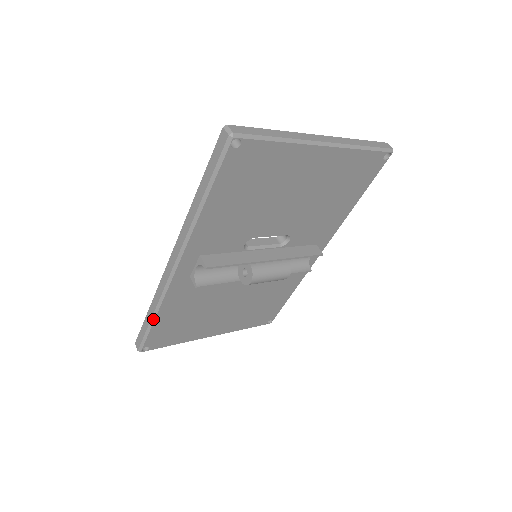
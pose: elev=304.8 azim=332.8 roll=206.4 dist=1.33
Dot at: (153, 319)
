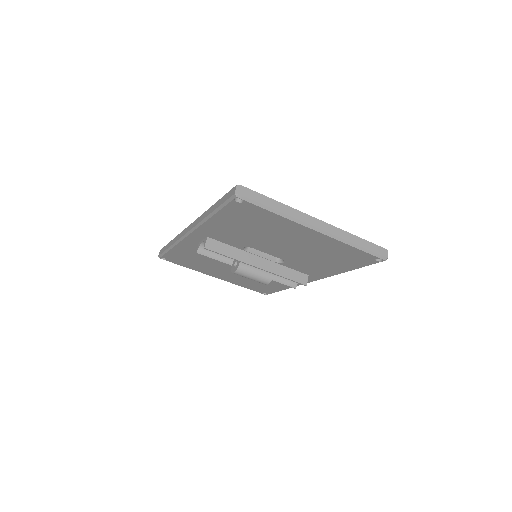
Dot at: (170, 248)
